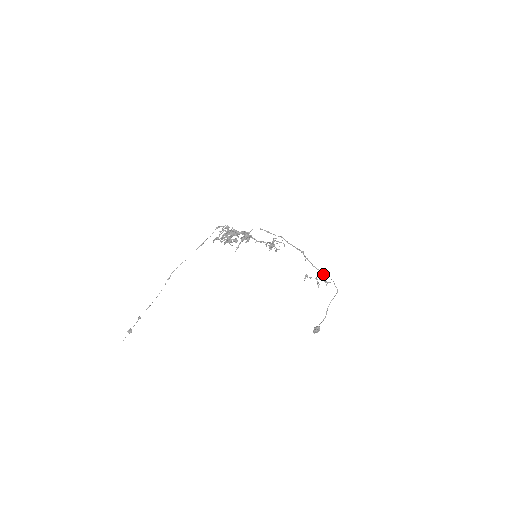
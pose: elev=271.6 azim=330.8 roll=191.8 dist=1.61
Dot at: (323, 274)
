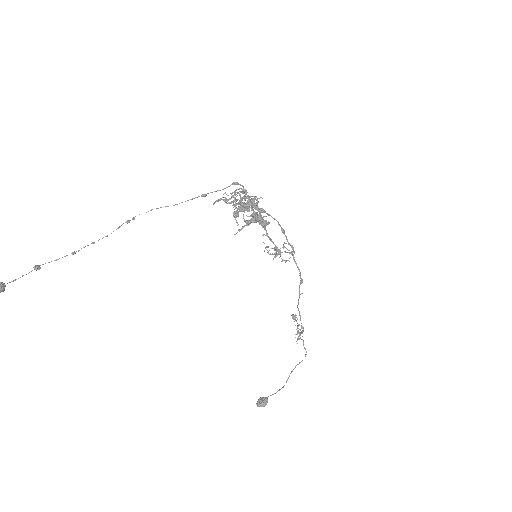
Dot at: occluded
